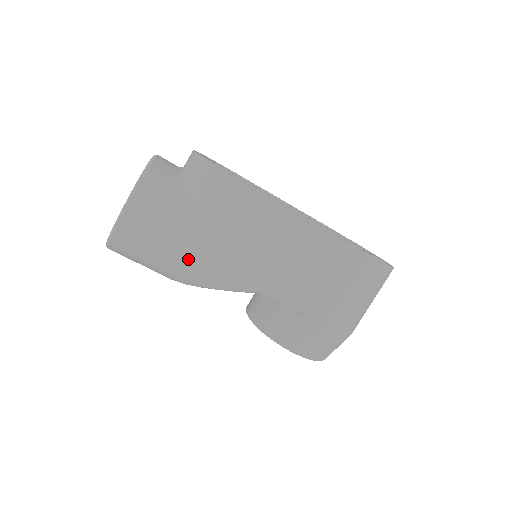
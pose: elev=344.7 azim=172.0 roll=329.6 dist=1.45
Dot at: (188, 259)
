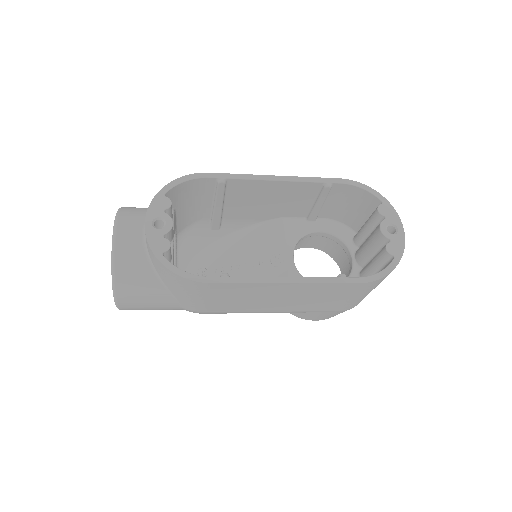
Dot at: occluded
